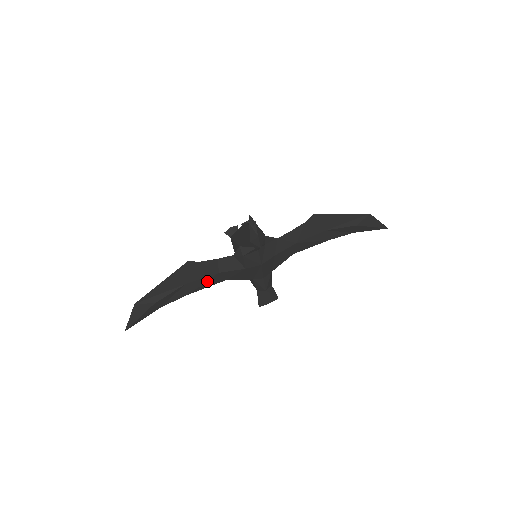
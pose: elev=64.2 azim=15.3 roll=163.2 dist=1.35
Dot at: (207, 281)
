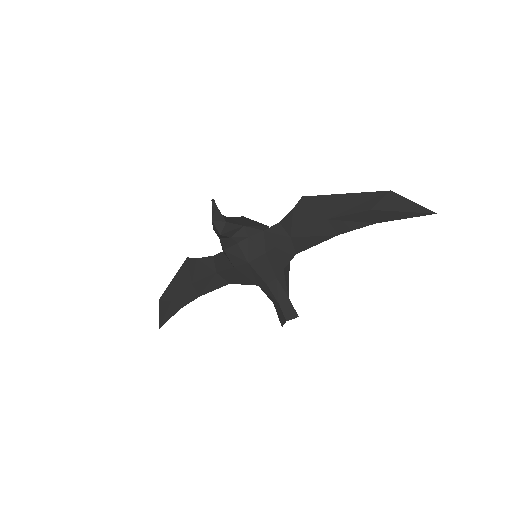
Dot at: (210, 282)
